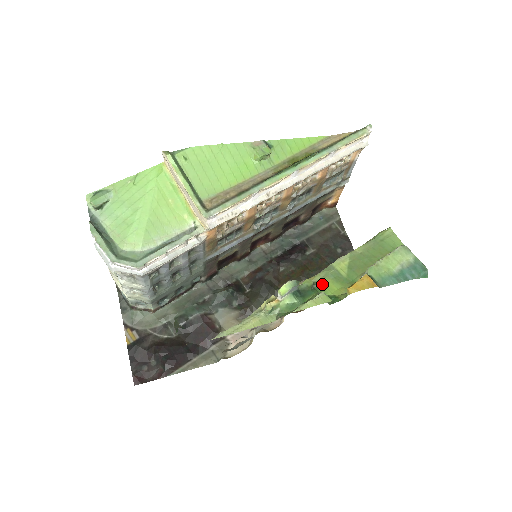
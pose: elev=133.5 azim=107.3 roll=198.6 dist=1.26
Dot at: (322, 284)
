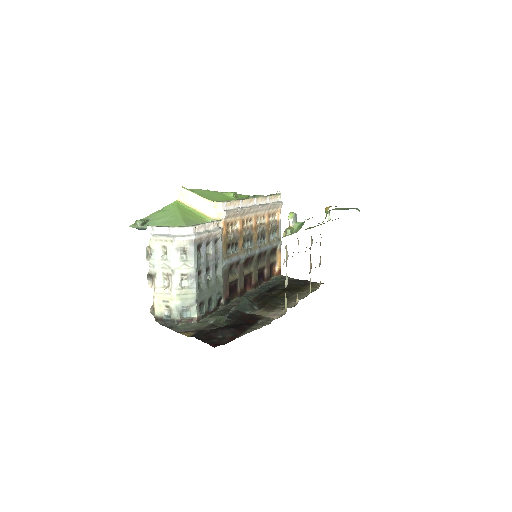
Dot at: occluded
